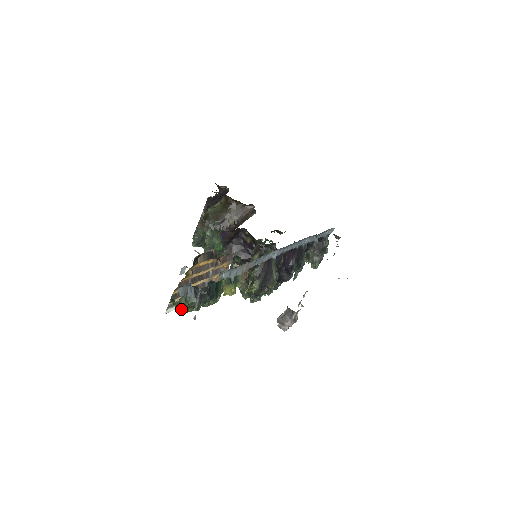
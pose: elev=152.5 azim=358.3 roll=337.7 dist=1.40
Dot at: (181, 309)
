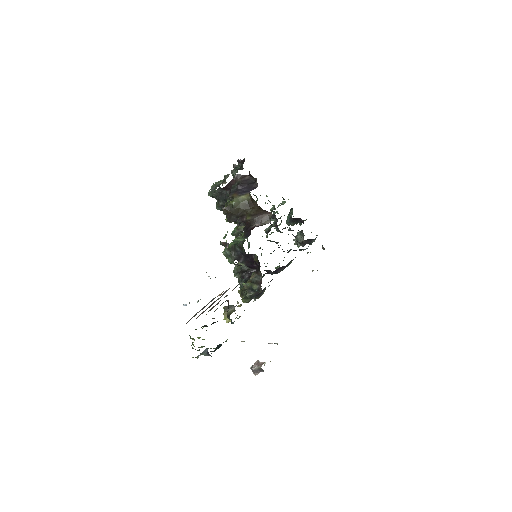
Dot at: occluded
